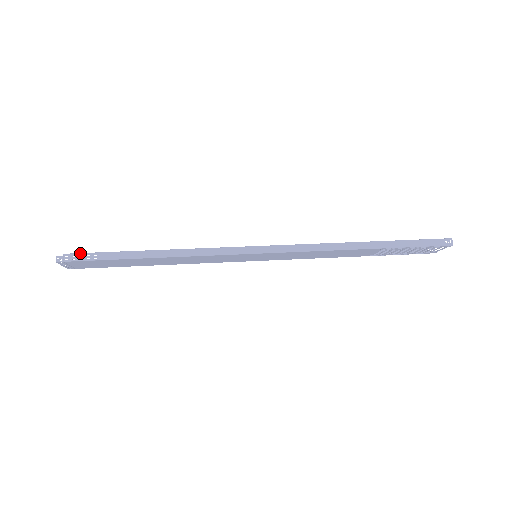
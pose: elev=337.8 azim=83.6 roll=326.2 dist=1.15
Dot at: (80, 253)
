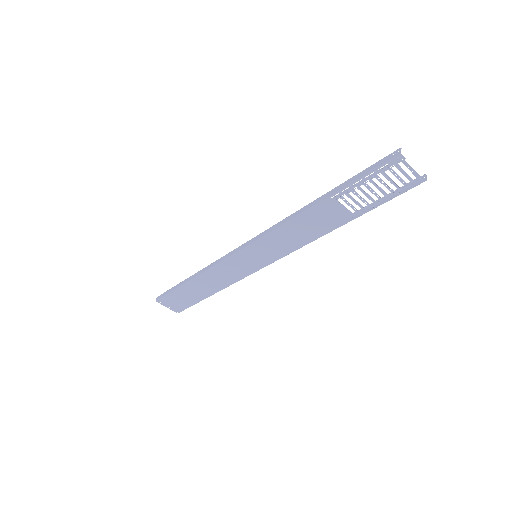
Dot at: occluded
